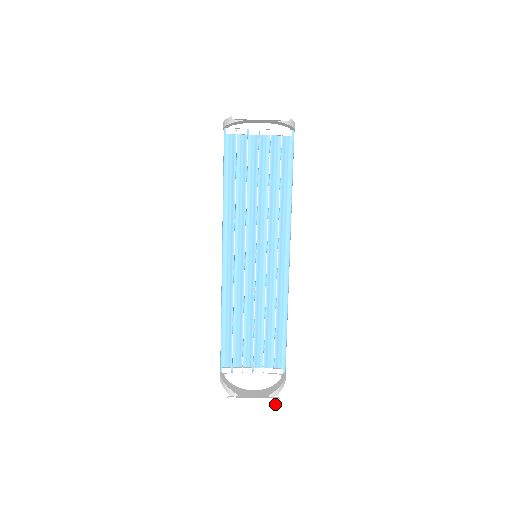
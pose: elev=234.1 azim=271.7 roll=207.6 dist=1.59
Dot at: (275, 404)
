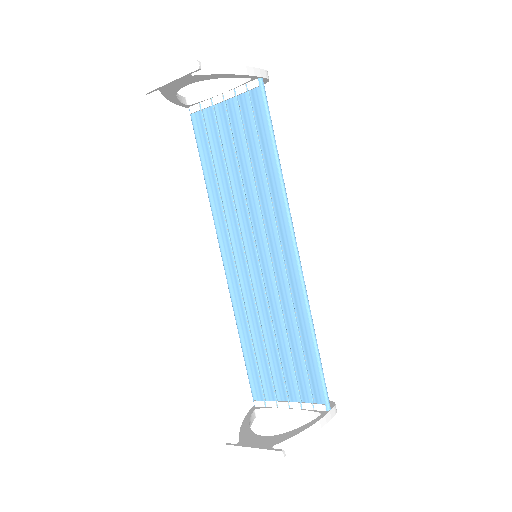
Dot at: (279, 459)
